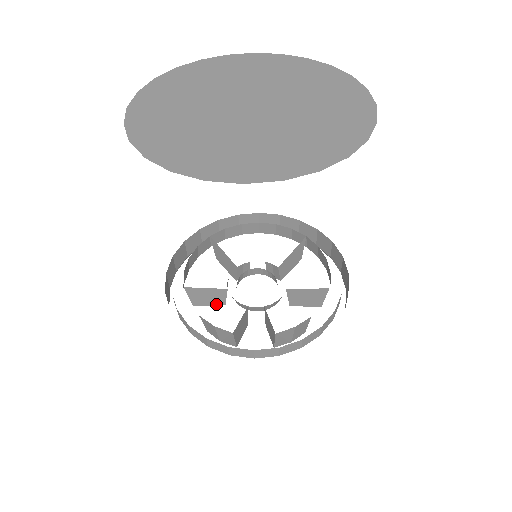
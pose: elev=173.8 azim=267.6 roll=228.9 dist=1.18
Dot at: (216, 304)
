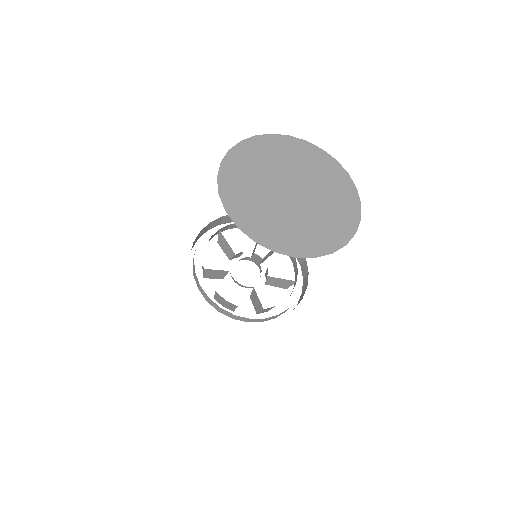
Dot at: (218, 278)
